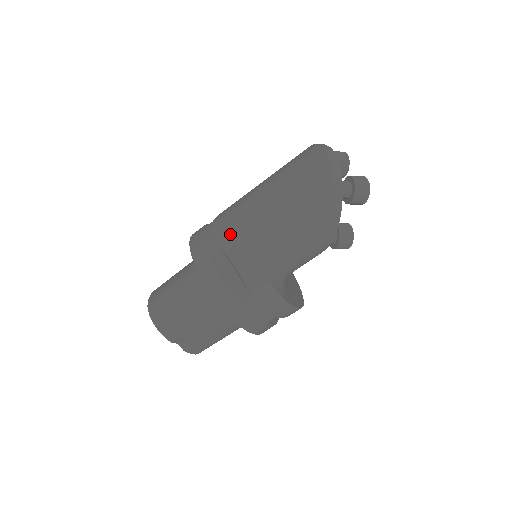
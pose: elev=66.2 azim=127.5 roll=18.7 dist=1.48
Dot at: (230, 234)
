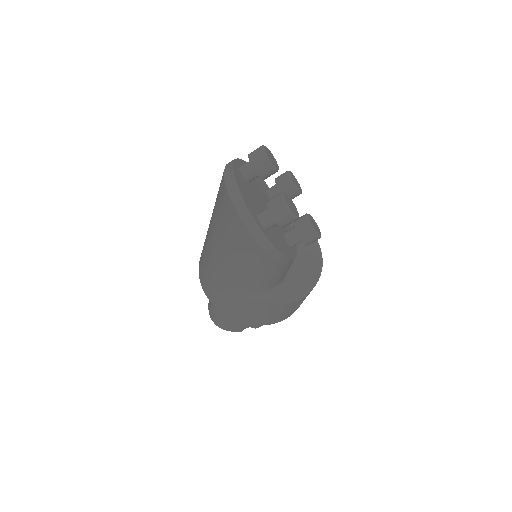
Dot at: (213, 277)
